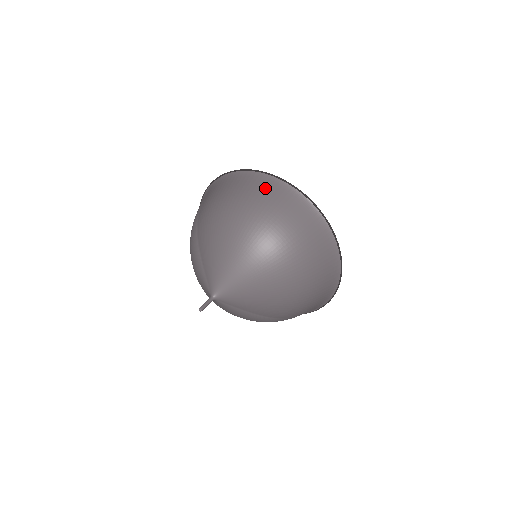
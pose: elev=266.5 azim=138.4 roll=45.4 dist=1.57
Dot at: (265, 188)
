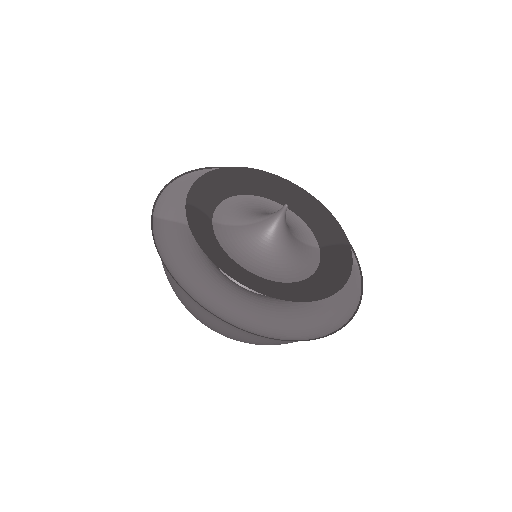
Dot at: (205, 315)
